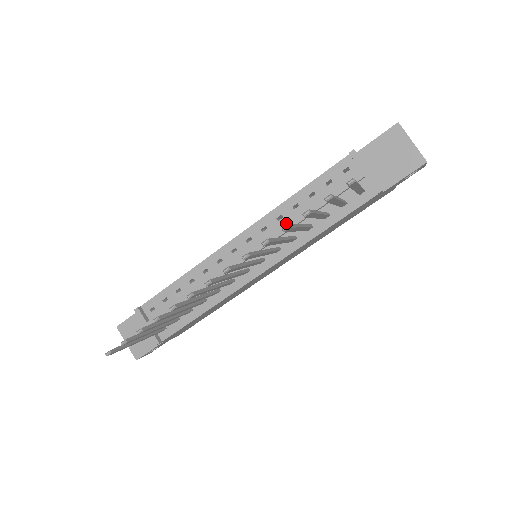
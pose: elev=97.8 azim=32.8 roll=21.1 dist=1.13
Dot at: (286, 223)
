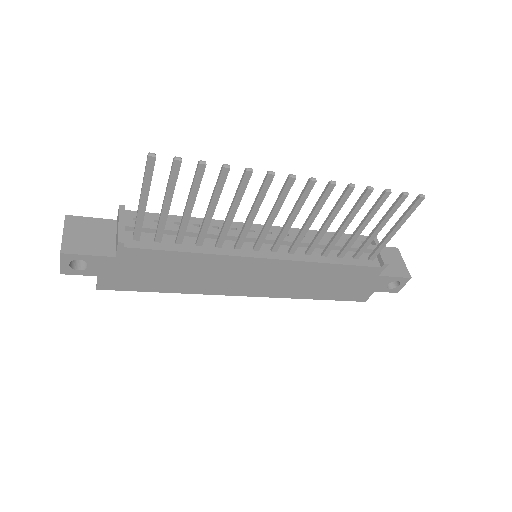
Dot at: (310, 239)
